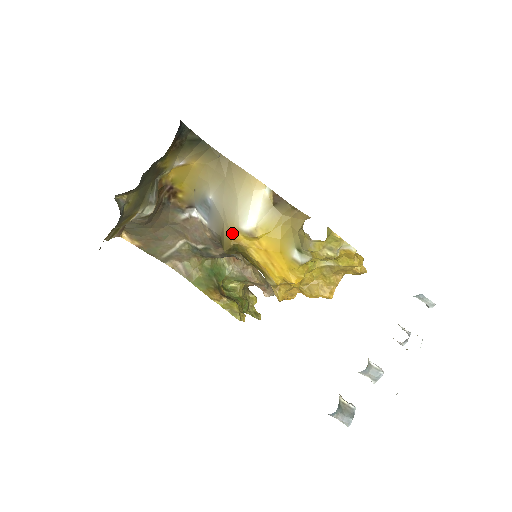
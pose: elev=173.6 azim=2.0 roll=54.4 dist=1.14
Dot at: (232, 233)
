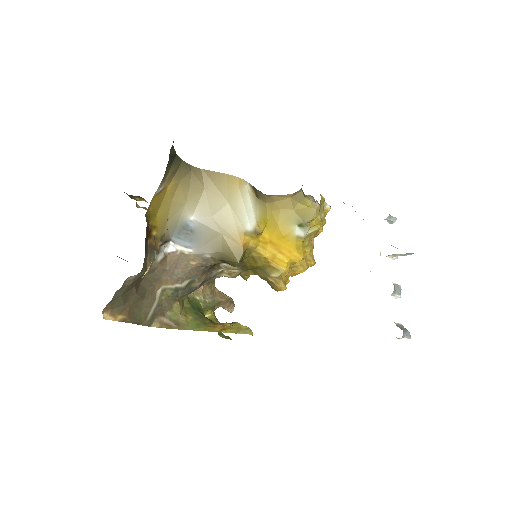
Dot at: (239, 240)
